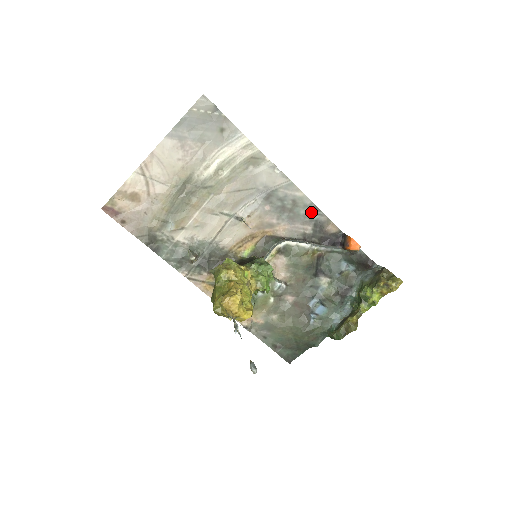
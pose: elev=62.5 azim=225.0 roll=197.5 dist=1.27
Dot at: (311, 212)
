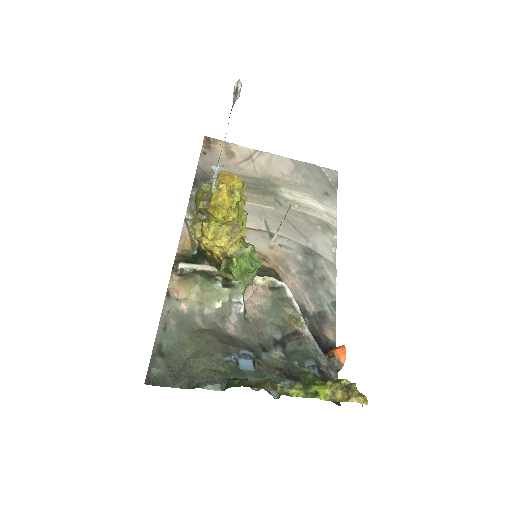
Dot at: (327, 301)
